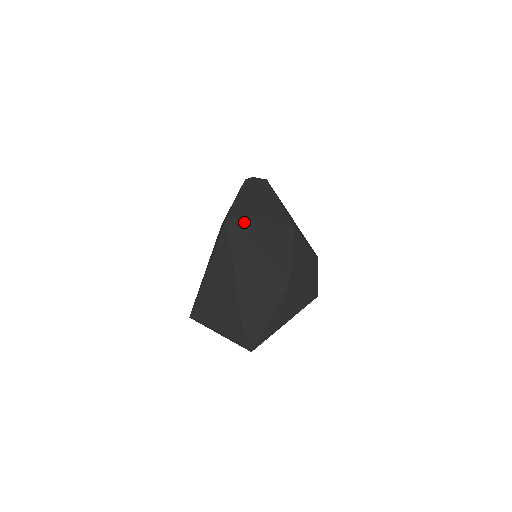
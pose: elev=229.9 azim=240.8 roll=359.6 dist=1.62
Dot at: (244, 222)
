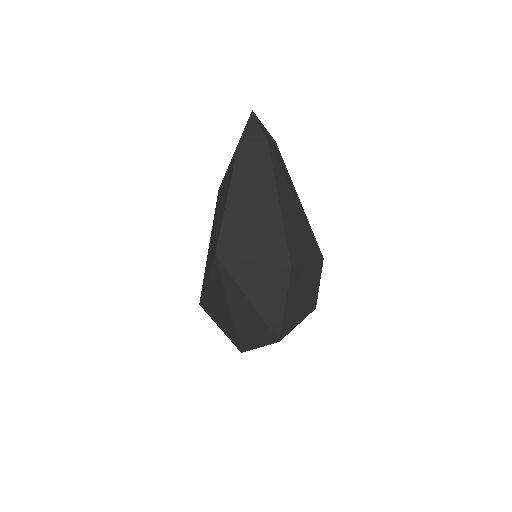
Dot at: (235, 261)
